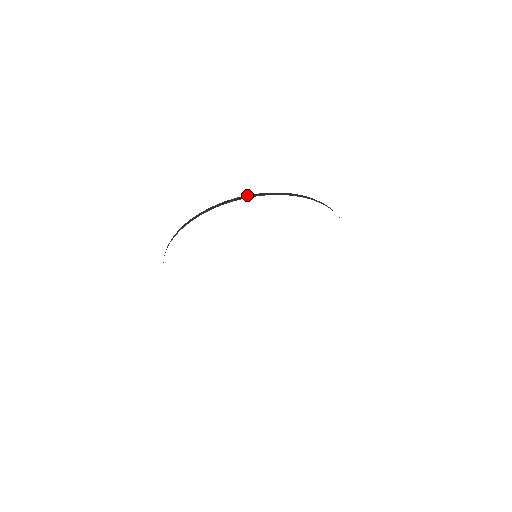
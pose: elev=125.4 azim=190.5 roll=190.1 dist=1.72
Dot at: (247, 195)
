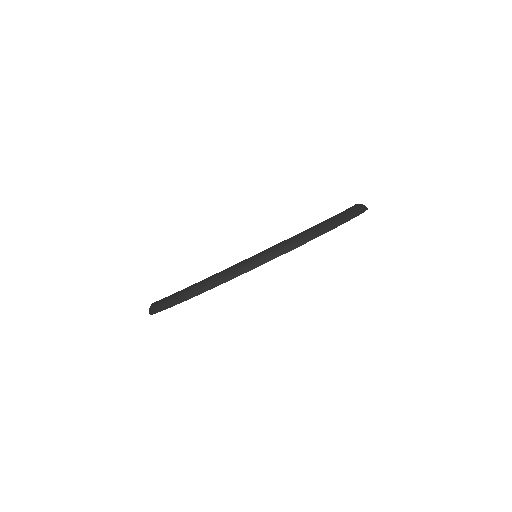
Dot at: (178, 297)
